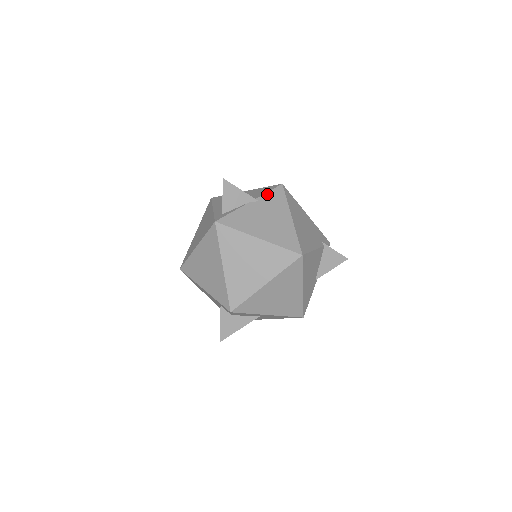
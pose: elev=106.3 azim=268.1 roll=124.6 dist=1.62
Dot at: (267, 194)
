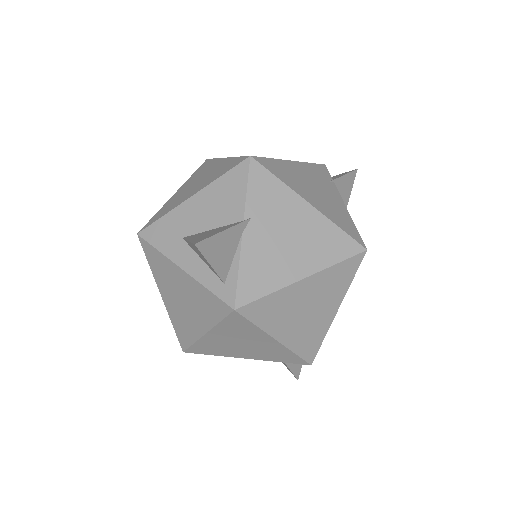
Dot at: (249, 195)
